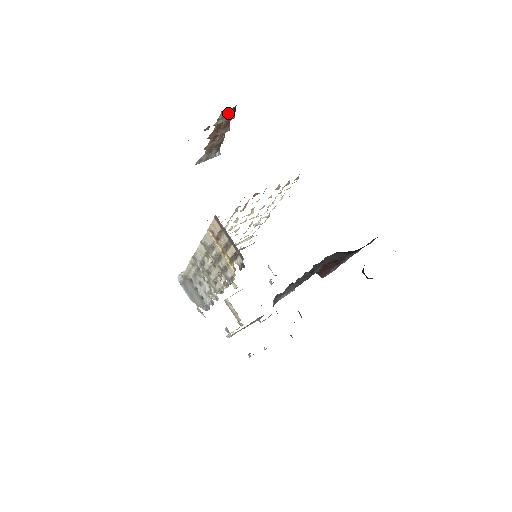
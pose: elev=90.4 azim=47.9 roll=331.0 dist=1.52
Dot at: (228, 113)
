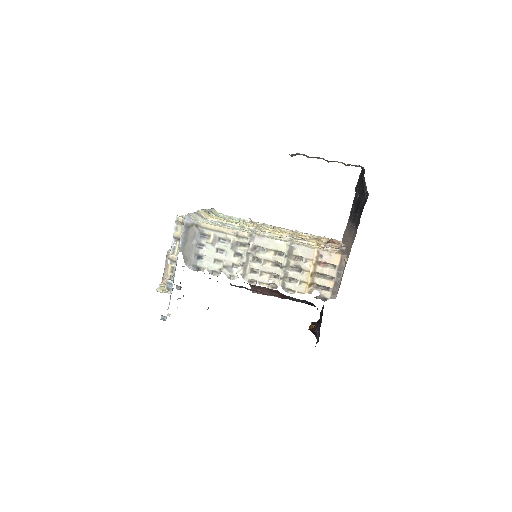
Dot at: occluded
